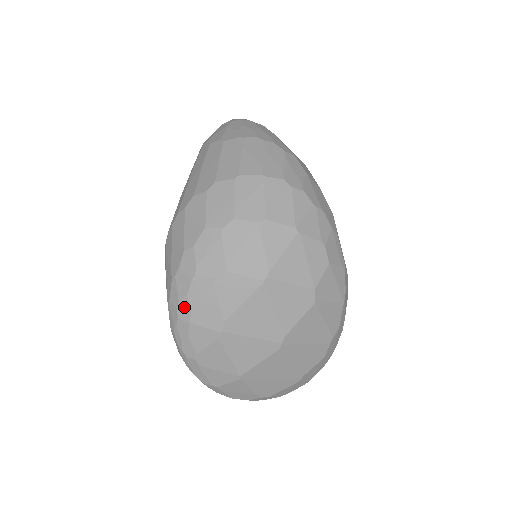
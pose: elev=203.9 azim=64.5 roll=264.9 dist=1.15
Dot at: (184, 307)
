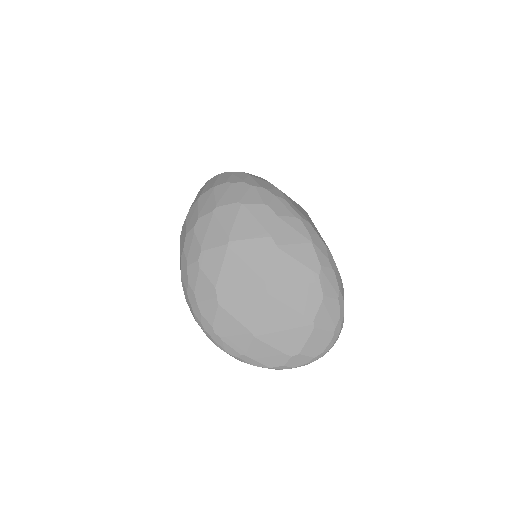
Dot at: (190, 293)
